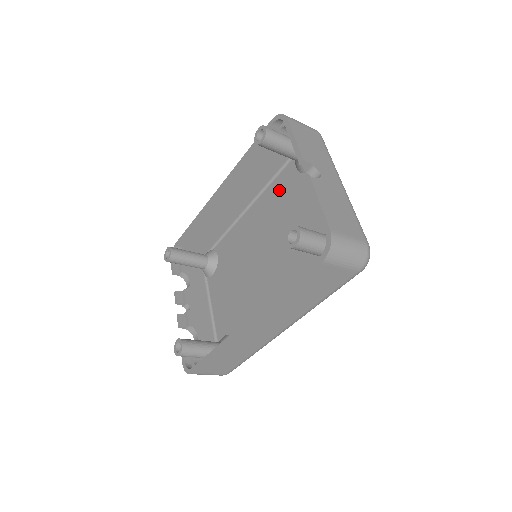
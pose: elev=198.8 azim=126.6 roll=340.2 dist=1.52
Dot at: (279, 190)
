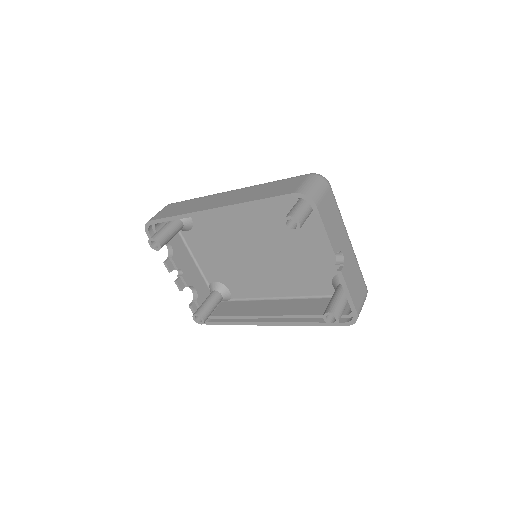
Dot at: (275, 206)
